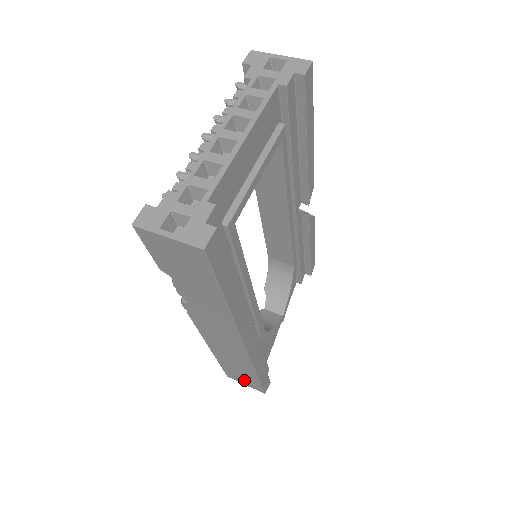
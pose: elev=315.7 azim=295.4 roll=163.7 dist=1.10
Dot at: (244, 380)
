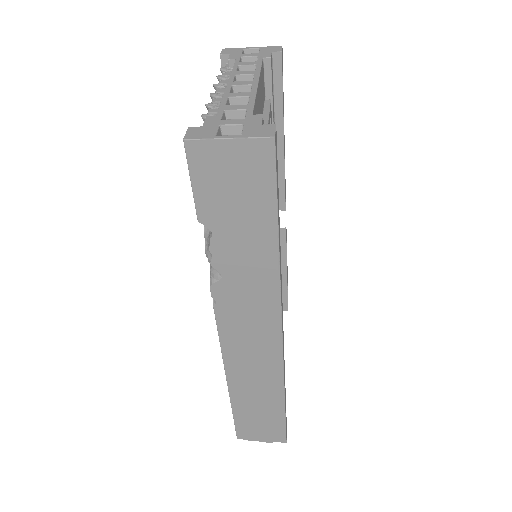
Dot at: (262, 429)
